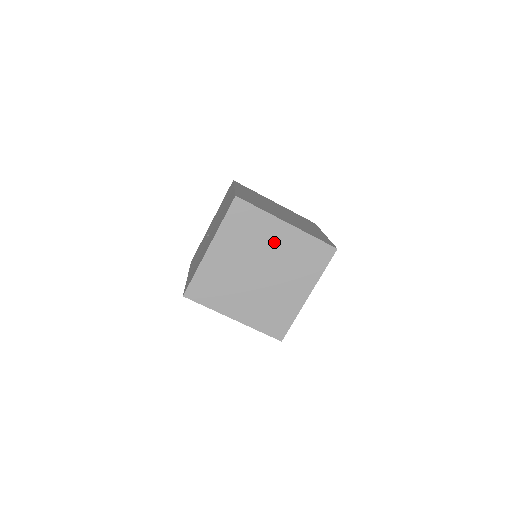
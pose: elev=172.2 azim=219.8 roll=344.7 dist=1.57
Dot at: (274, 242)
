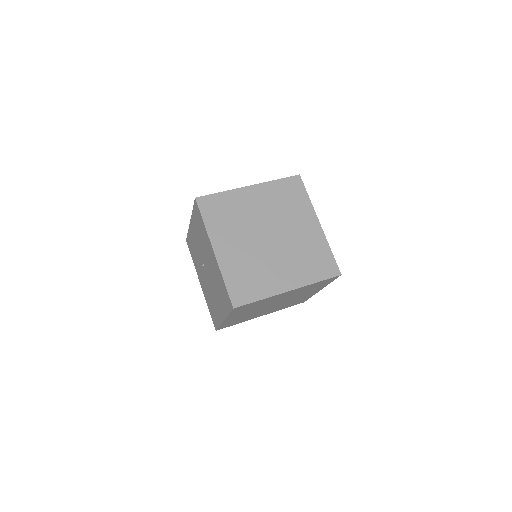
Dot at: occluded
